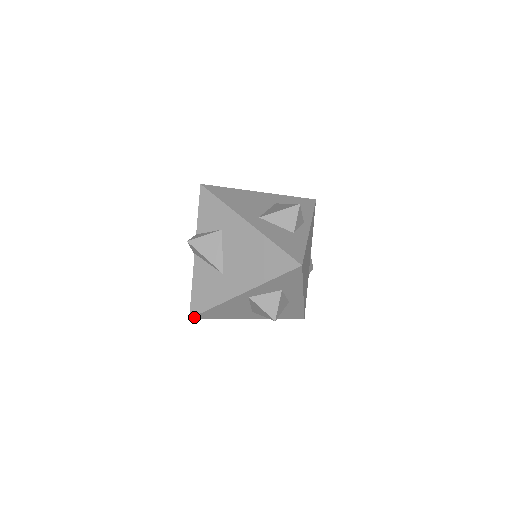
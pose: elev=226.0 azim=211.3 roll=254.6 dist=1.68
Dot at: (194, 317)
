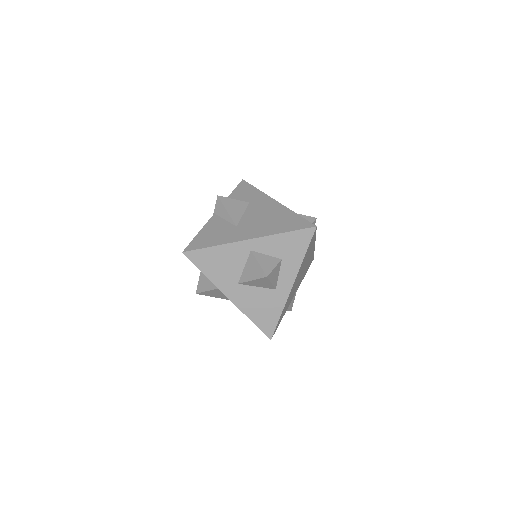
Dot at: (188, 253)
